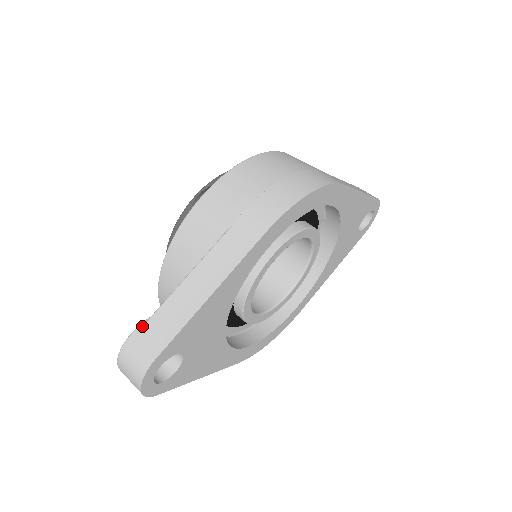
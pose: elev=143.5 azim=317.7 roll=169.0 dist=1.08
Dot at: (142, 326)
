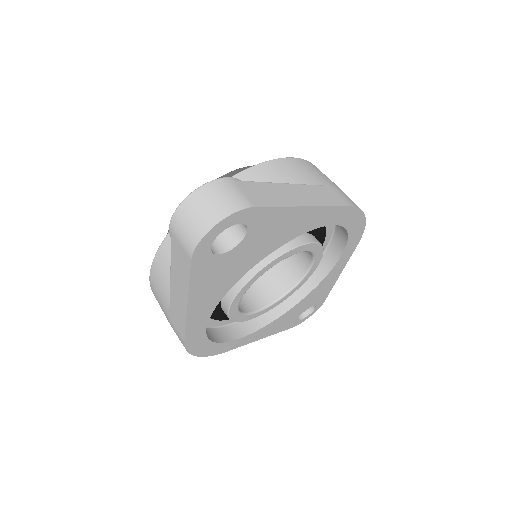
Dot at: occluded
